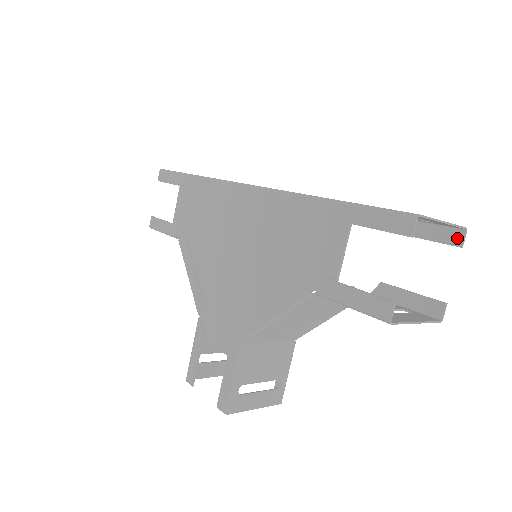
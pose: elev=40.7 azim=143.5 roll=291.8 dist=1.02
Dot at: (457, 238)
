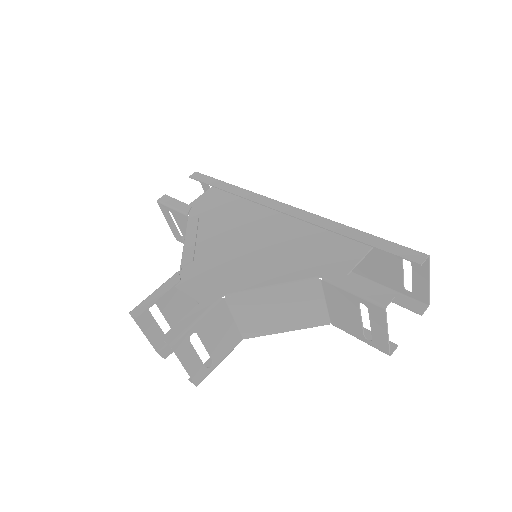
Dot at: (420, 308)
